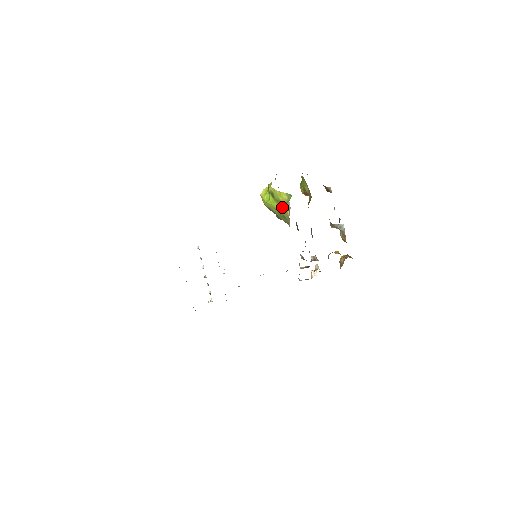
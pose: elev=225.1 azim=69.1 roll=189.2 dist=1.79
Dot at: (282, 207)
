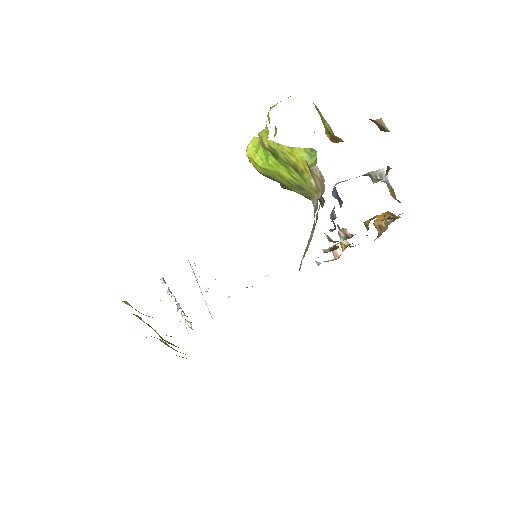
Dot at: (297, 173)
